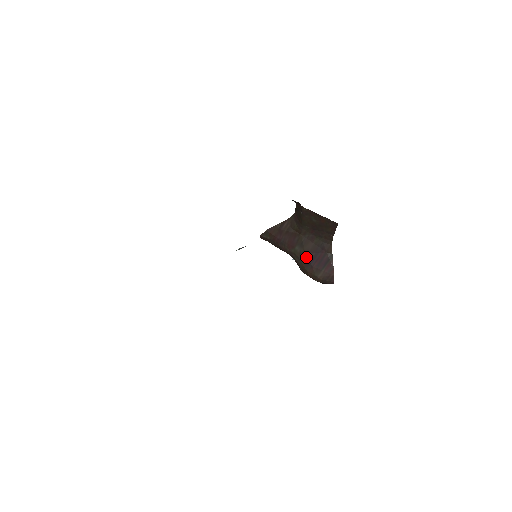
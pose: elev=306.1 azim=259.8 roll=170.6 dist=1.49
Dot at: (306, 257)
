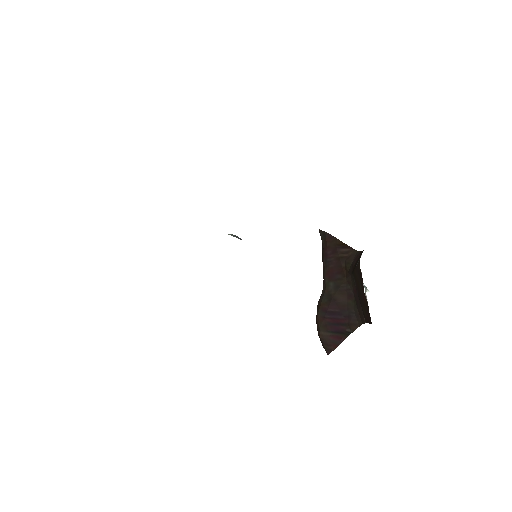
Dot at: (329, 303)
